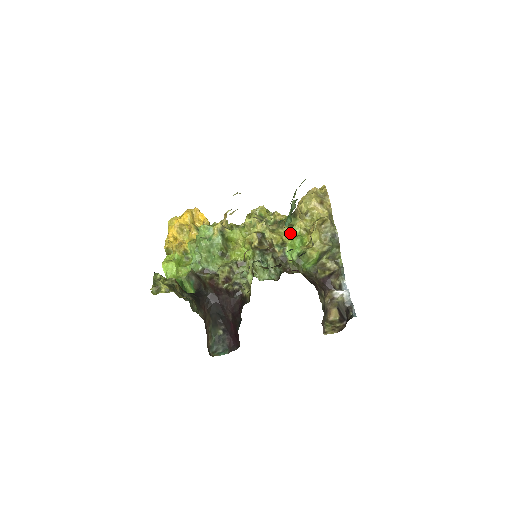
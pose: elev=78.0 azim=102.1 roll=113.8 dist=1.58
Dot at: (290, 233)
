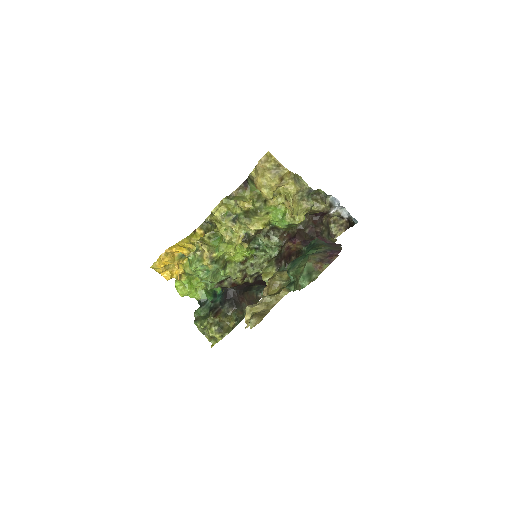
Dot at: (266, 212)
